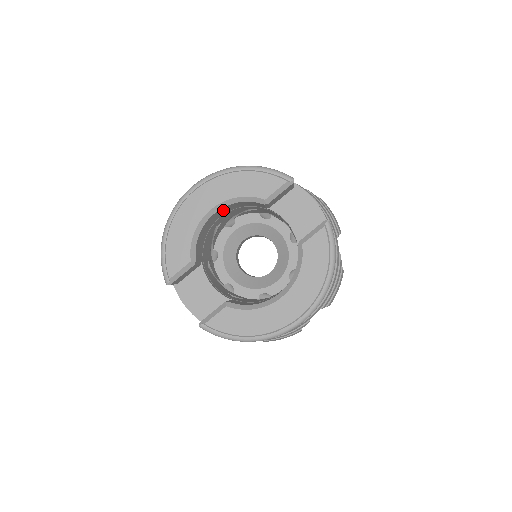
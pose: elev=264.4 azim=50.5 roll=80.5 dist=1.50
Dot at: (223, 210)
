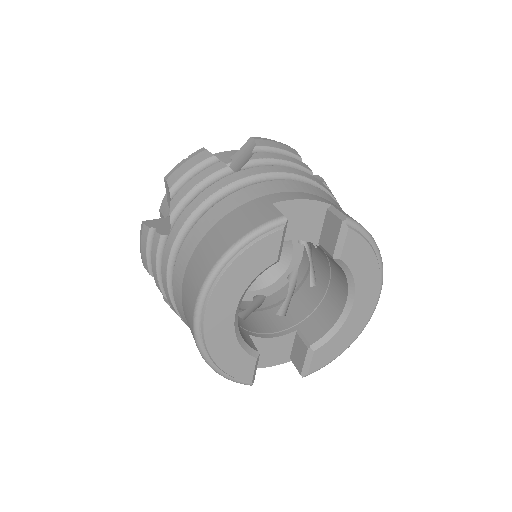
Dot at: occluded
